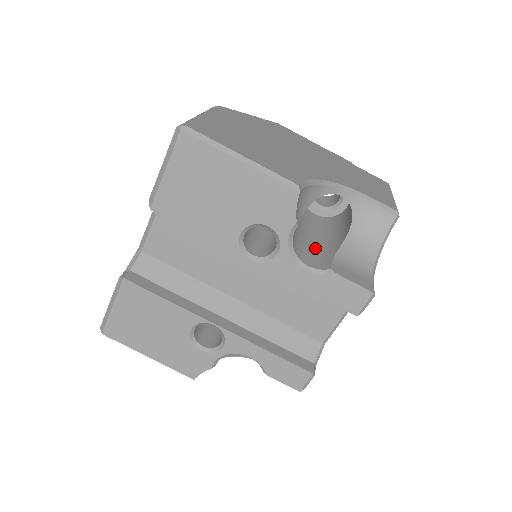
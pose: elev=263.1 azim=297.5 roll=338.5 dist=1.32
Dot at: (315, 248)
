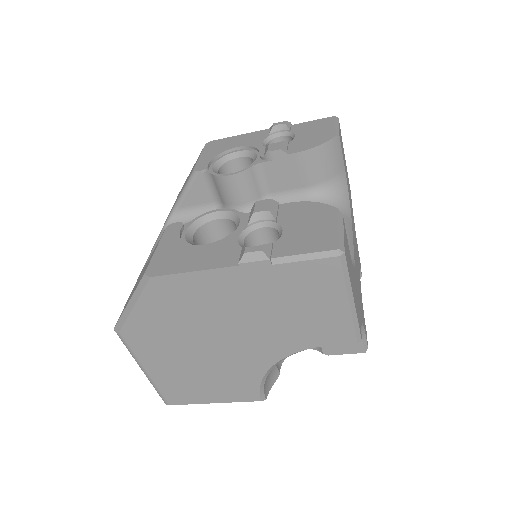
Dot at: occluded
